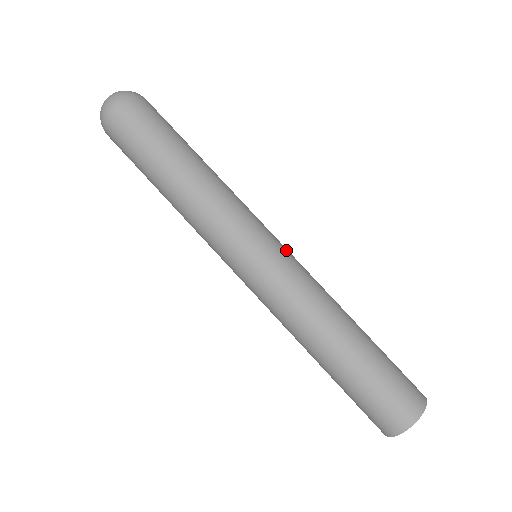
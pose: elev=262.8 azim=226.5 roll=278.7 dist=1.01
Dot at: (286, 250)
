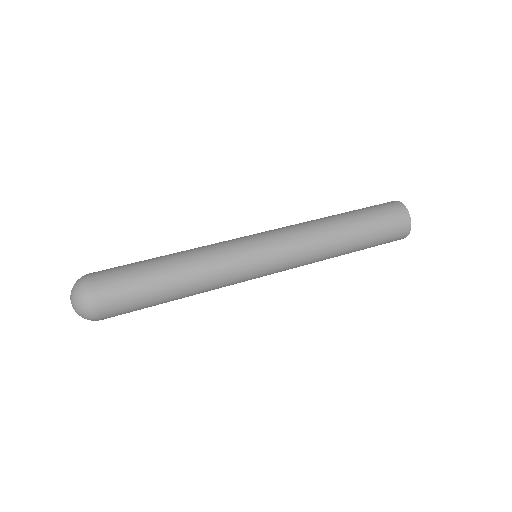
Dot at: (266, 233)
